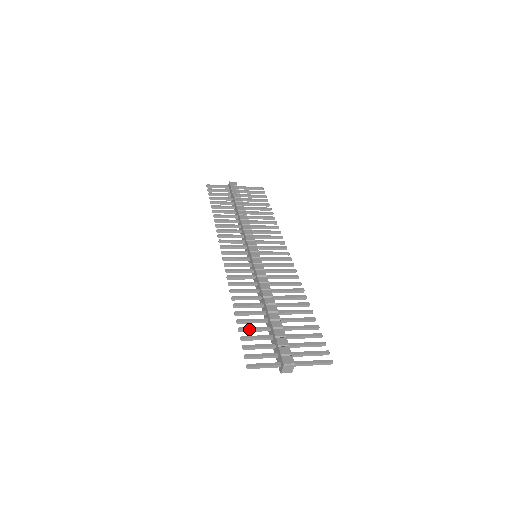
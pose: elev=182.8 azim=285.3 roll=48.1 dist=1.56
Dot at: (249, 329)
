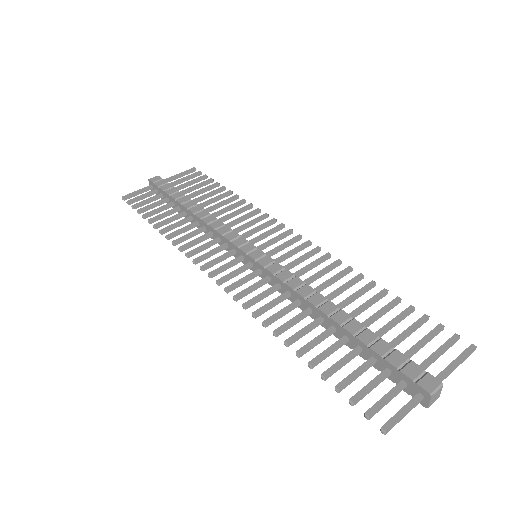
Dot at: (336, 368)
